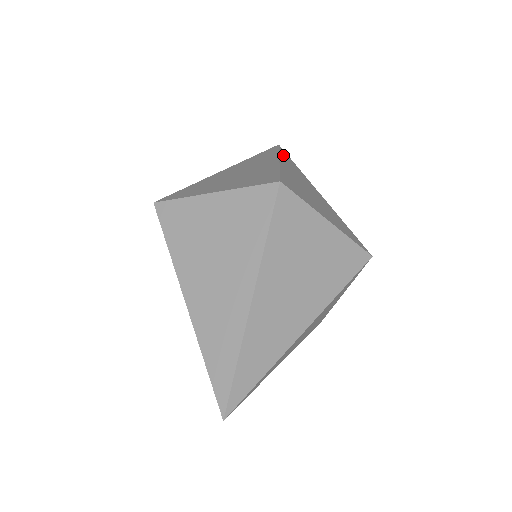
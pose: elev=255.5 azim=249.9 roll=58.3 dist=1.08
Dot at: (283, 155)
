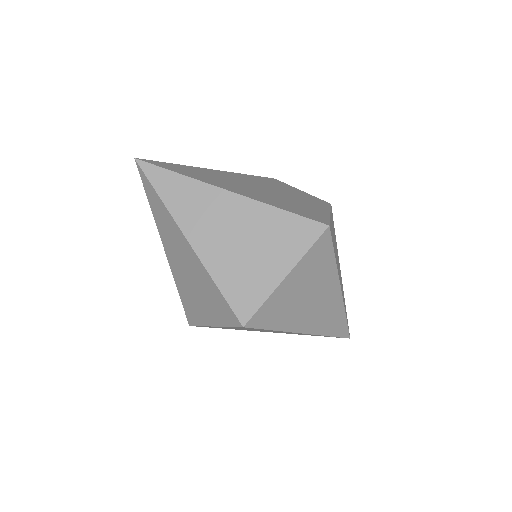
Dot at: (166, 196)
